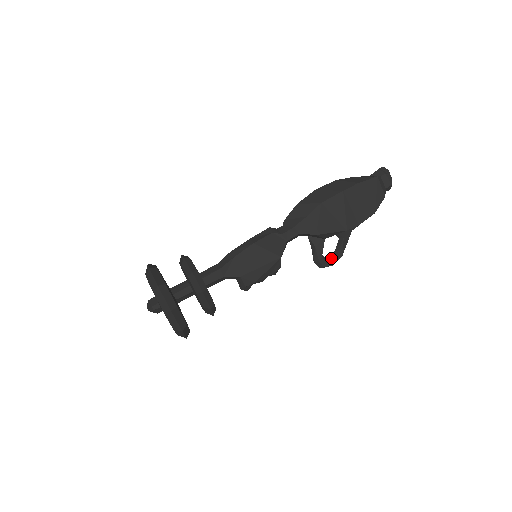
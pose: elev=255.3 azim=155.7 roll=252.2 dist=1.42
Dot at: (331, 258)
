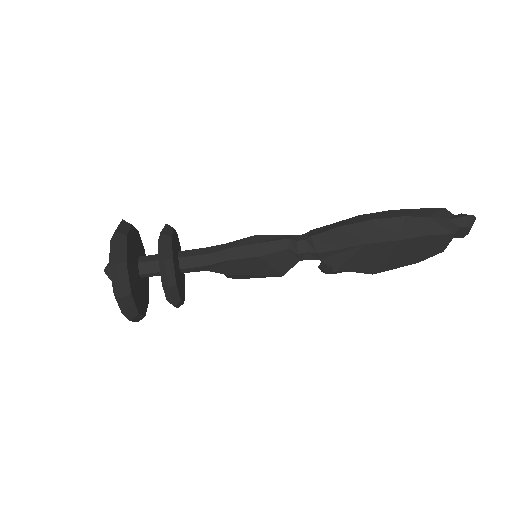
Dot at: occluded
